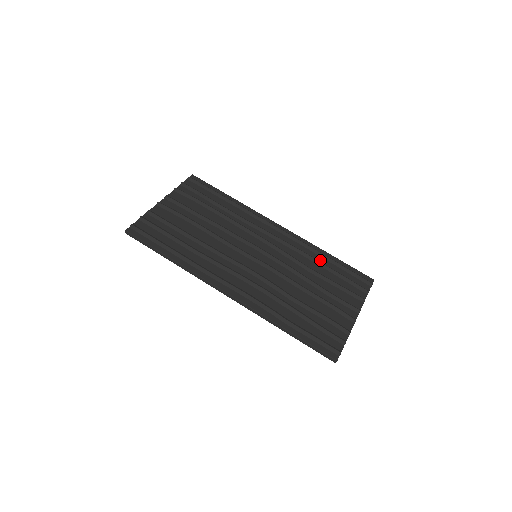
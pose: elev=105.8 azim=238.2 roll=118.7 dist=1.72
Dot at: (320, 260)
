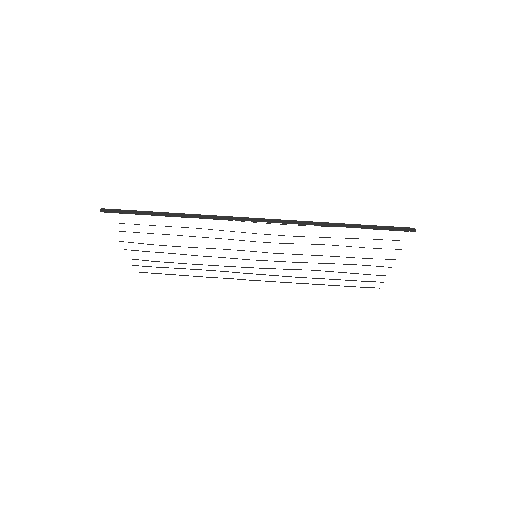
Dot at: occluded
